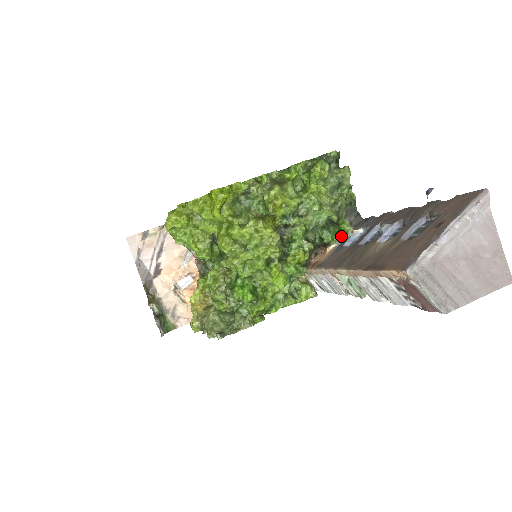
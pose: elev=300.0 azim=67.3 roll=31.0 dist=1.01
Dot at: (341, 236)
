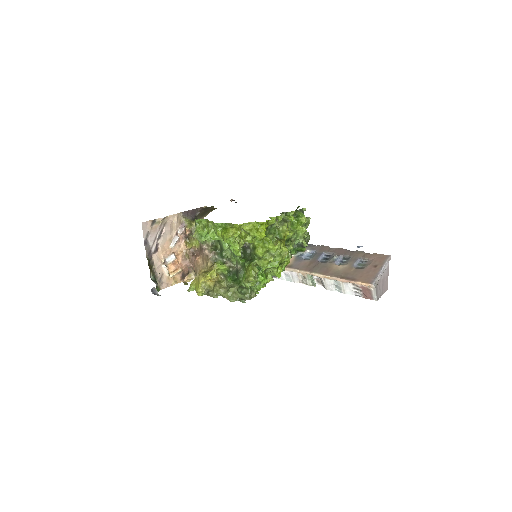
Dot at: (298, 252)
